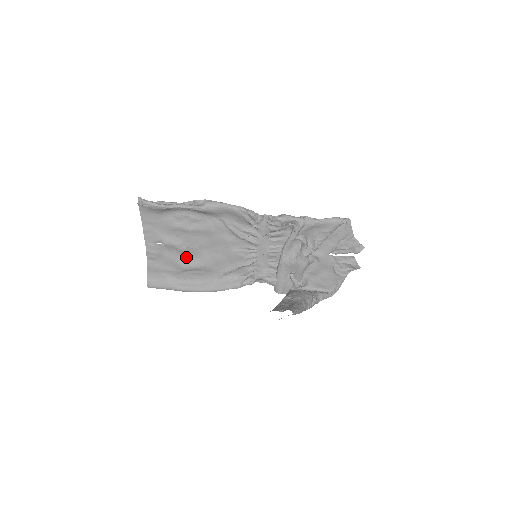
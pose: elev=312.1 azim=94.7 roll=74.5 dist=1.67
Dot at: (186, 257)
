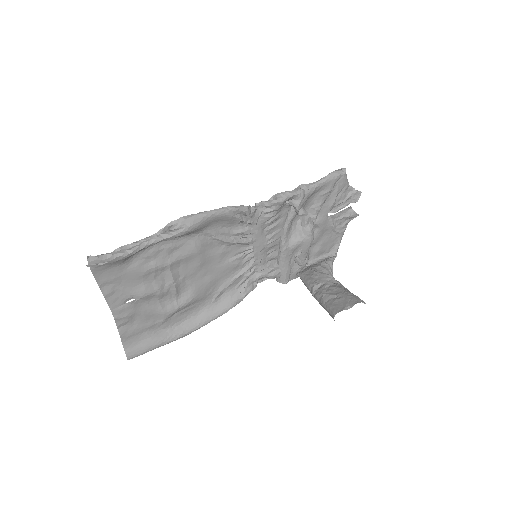
Dot at: (169, 299)
